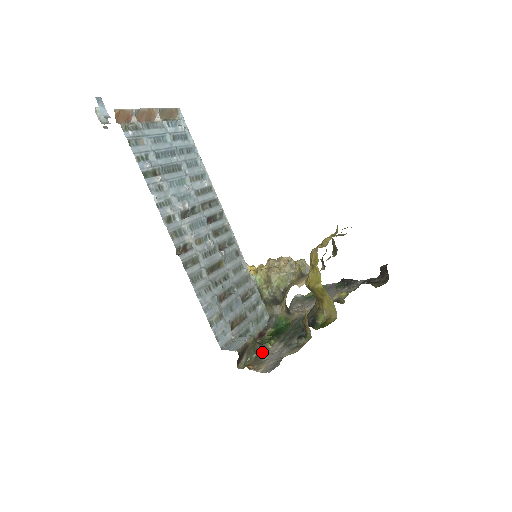
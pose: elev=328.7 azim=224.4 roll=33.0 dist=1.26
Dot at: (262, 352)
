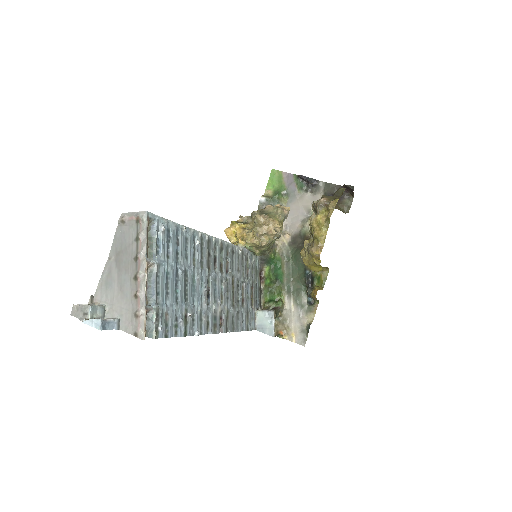
Dot at: (281, 313)
